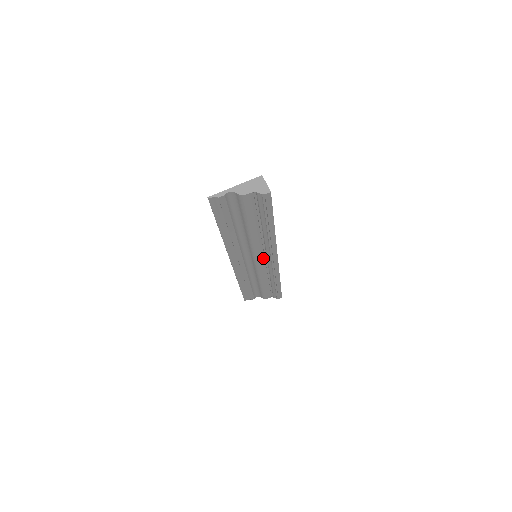
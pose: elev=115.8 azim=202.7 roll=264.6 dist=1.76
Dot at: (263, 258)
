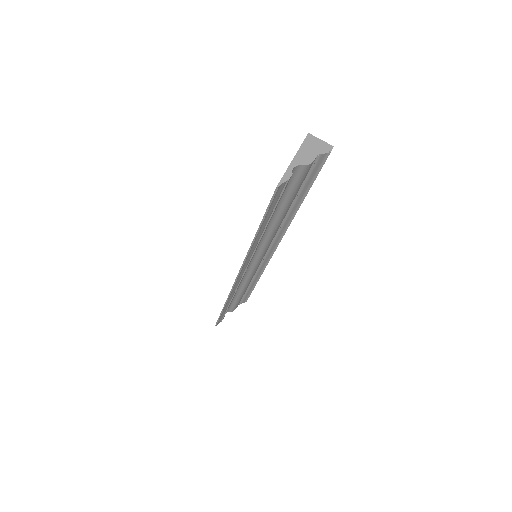
Dot at: (265, 254)
